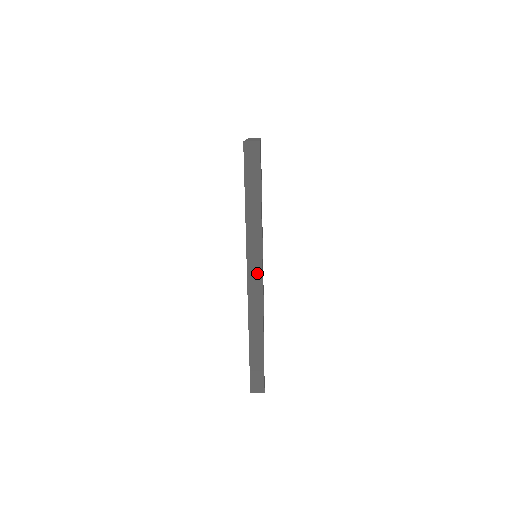
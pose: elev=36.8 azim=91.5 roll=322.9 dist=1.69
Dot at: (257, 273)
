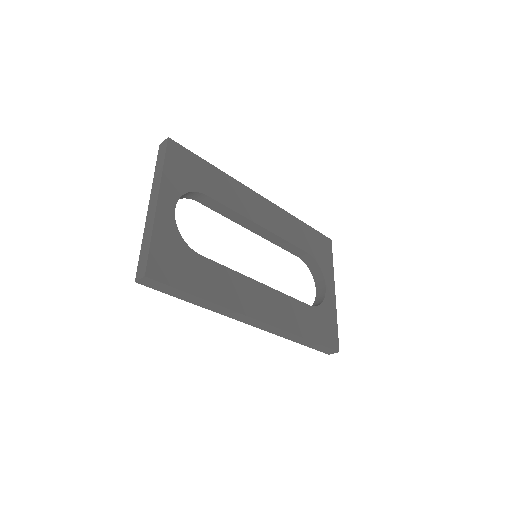
Dot at: (252, 321)
